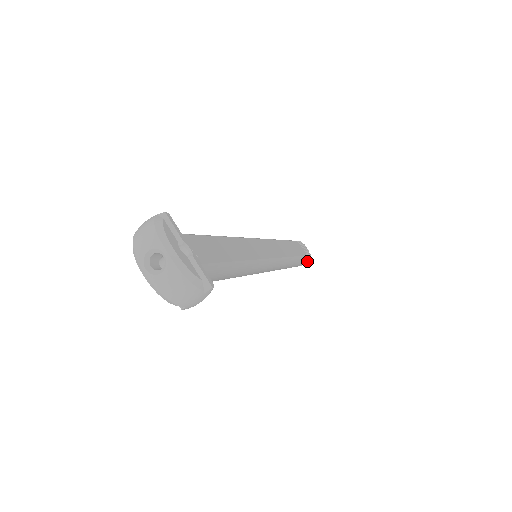
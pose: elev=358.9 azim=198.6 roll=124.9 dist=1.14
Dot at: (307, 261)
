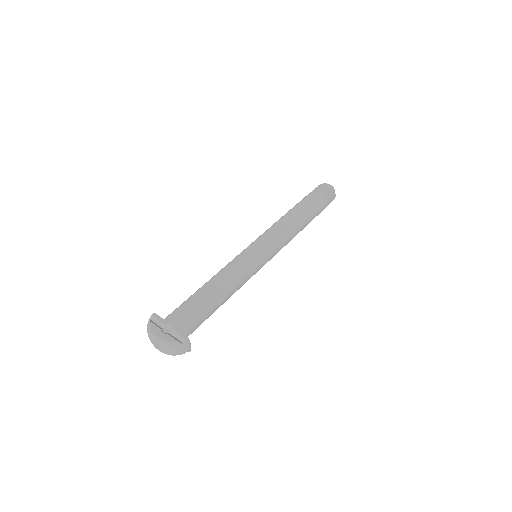
Dot at: (335, 194)
